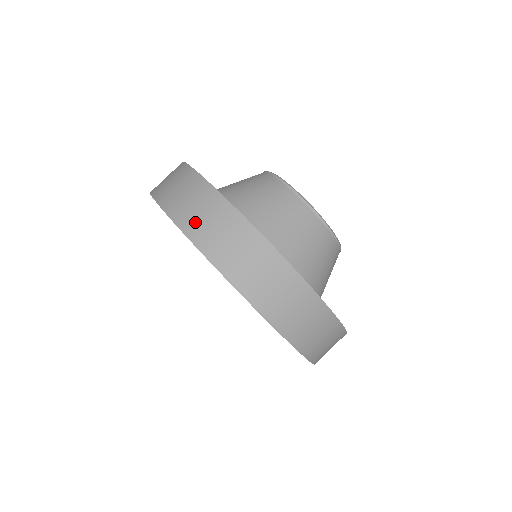
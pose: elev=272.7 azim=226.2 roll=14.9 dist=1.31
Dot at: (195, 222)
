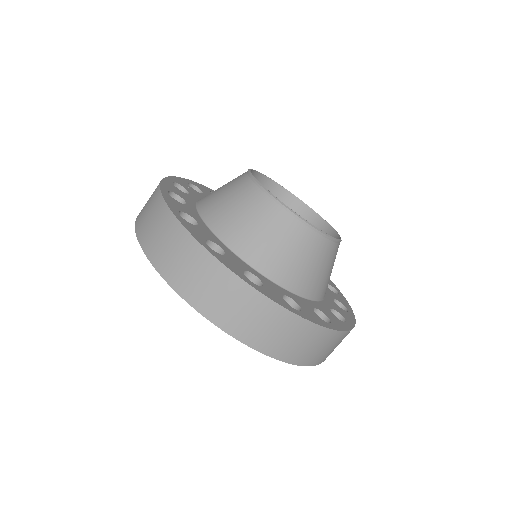
Dot at: (167, 261)
